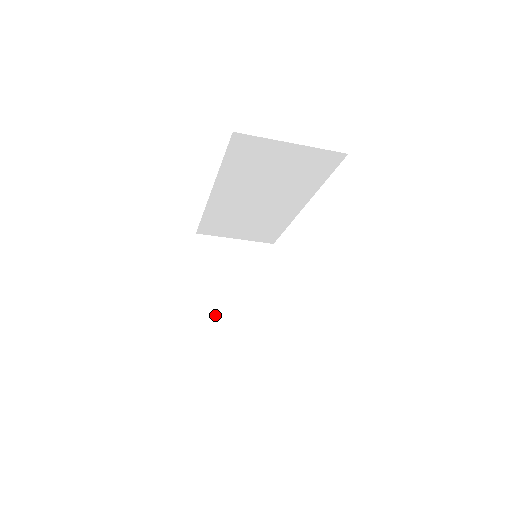
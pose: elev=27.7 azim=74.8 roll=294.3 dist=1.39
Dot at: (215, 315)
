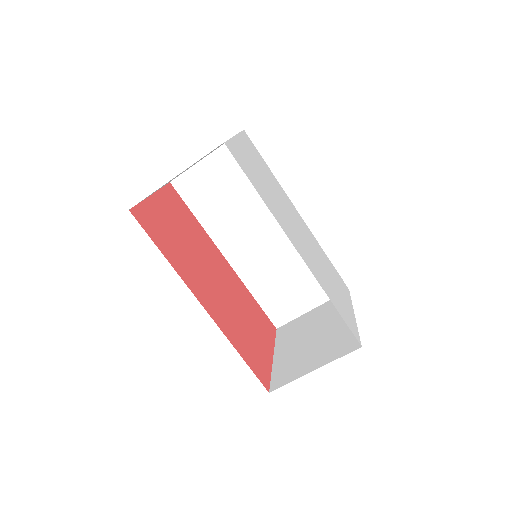
Dot at: (296, 365)
